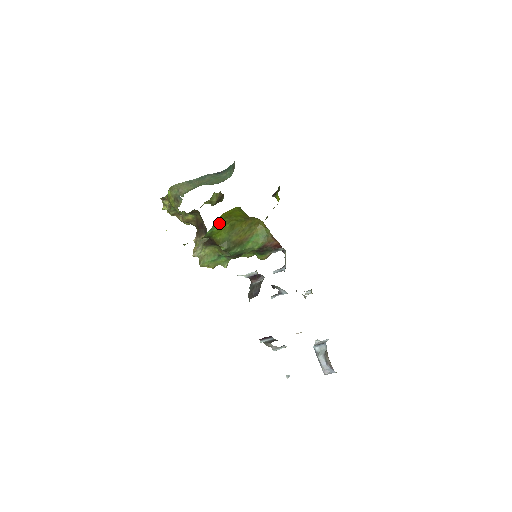
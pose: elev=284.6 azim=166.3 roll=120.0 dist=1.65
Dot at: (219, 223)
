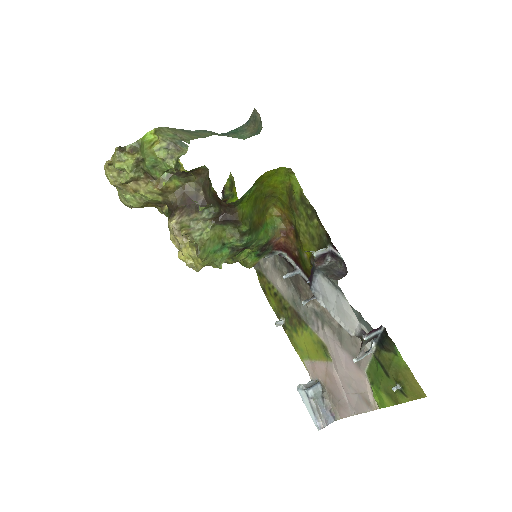
Dot at: (253, 186)
